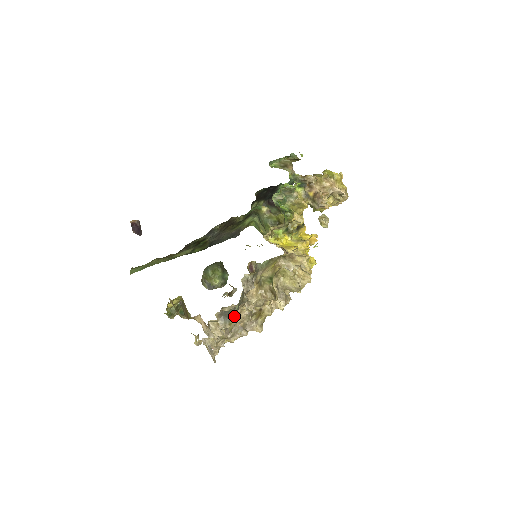
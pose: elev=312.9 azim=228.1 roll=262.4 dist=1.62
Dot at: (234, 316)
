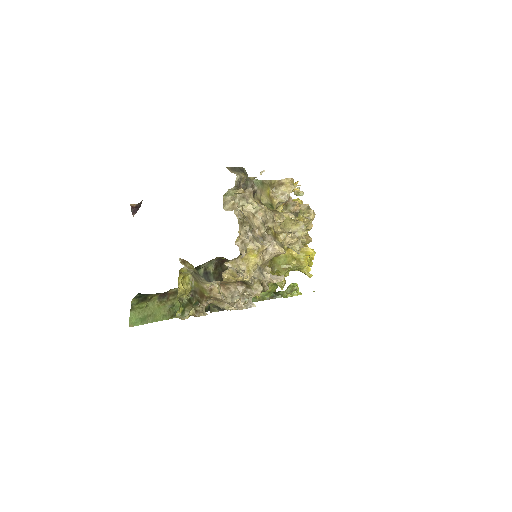
Dot at: (245, 174)
